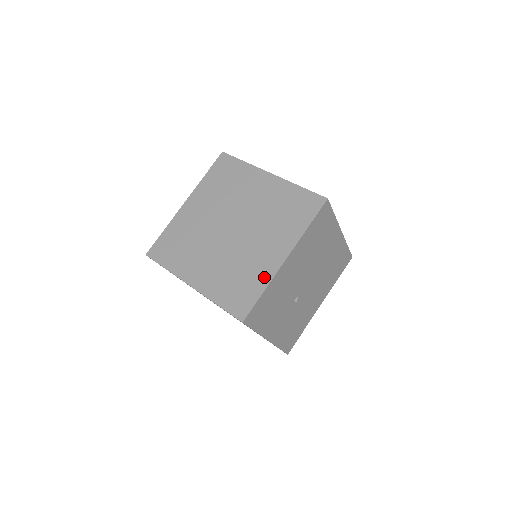
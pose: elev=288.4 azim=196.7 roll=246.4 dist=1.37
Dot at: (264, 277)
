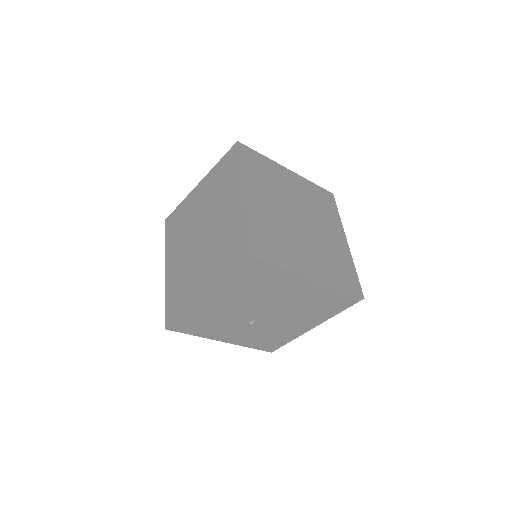
Dot at: (189, 301)
